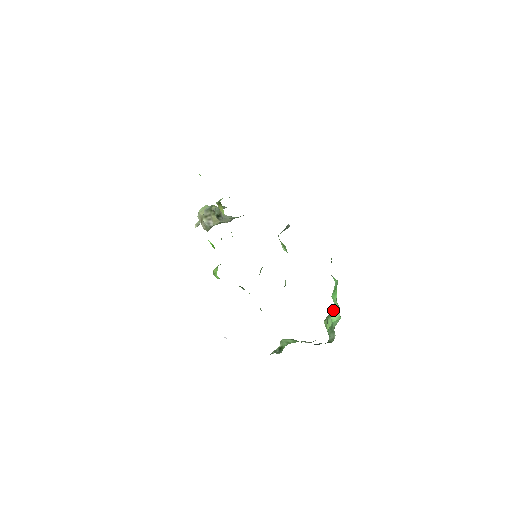
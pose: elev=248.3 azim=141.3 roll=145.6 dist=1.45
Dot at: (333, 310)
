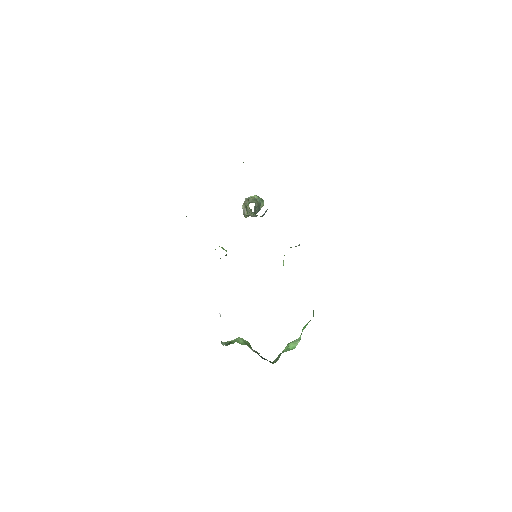
Dot at: (296, 339)
